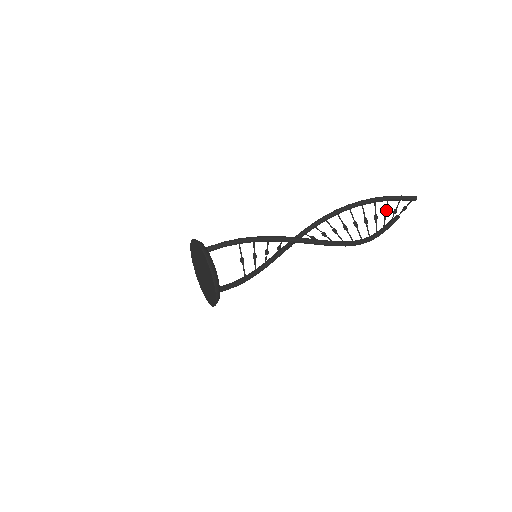
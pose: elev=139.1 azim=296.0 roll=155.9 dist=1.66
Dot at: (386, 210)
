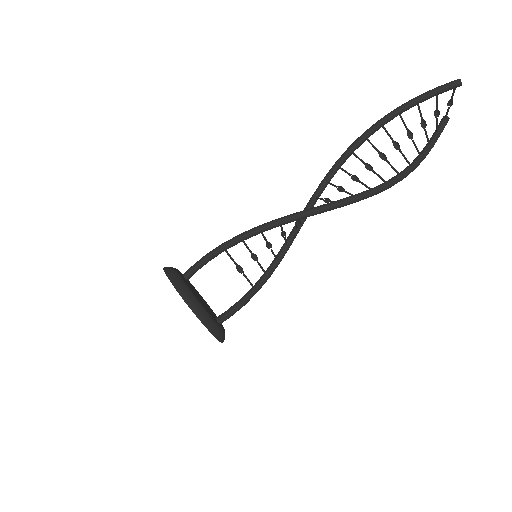
Dot at: (421, 118)
